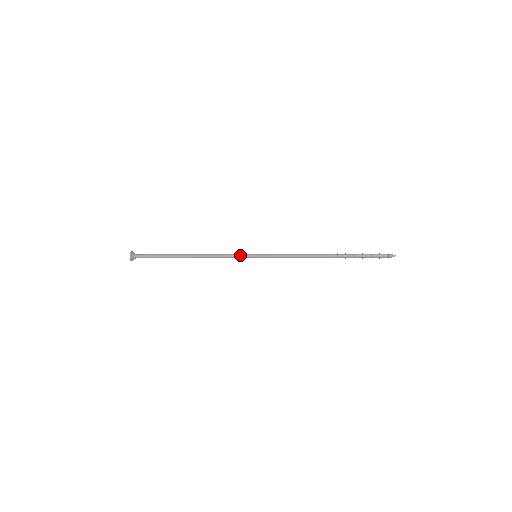
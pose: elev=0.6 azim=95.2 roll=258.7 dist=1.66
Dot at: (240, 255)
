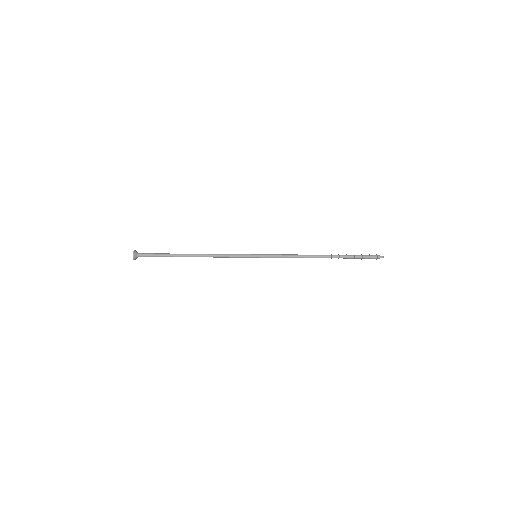
Dot at: (241, 254)
